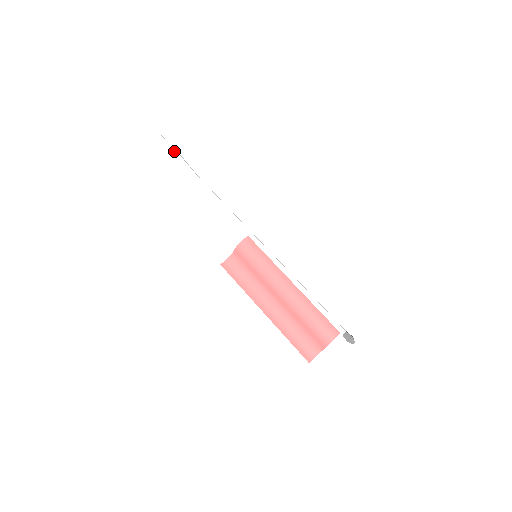
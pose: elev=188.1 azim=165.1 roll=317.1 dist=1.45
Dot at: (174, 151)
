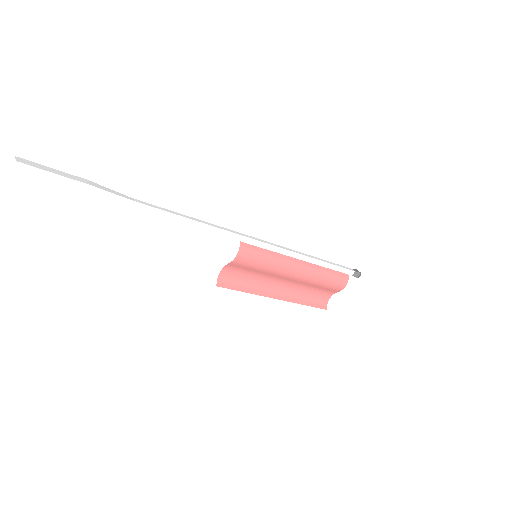
Dot at: (72, 182)
